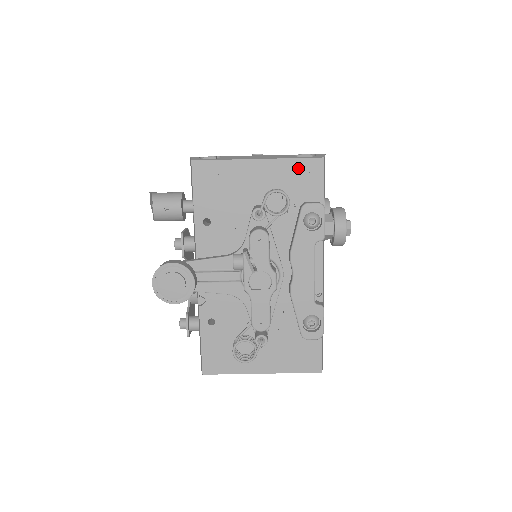
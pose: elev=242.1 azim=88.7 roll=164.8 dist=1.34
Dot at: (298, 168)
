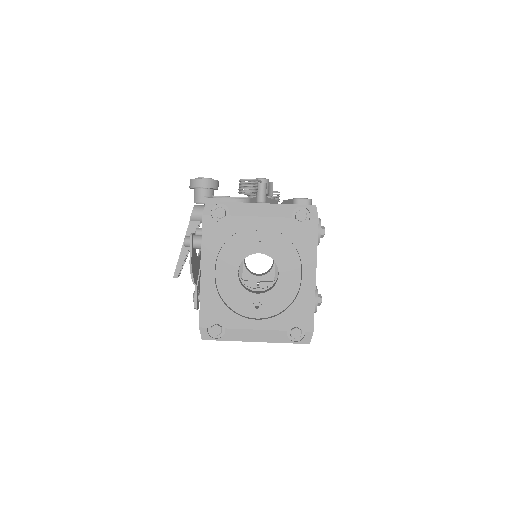
Dot at: occluded
